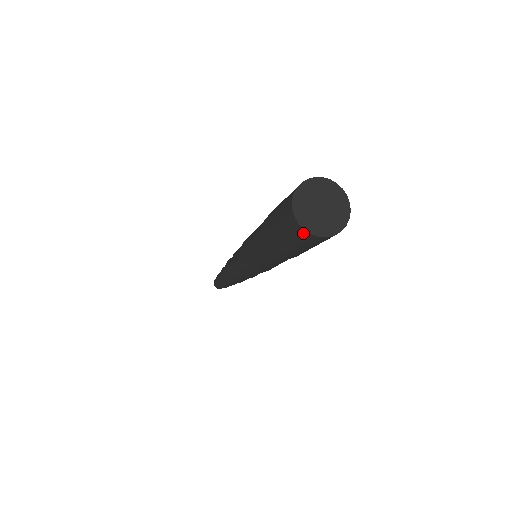
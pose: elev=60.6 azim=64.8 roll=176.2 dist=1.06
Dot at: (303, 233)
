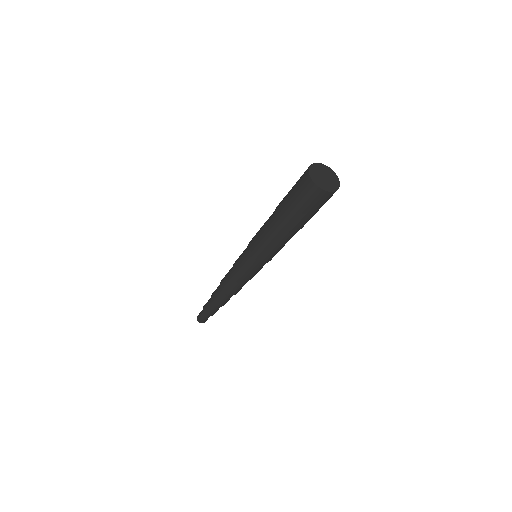
Dot at: (306, 175)
